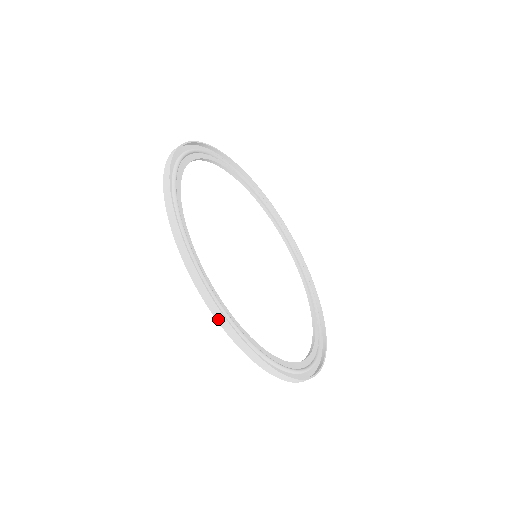
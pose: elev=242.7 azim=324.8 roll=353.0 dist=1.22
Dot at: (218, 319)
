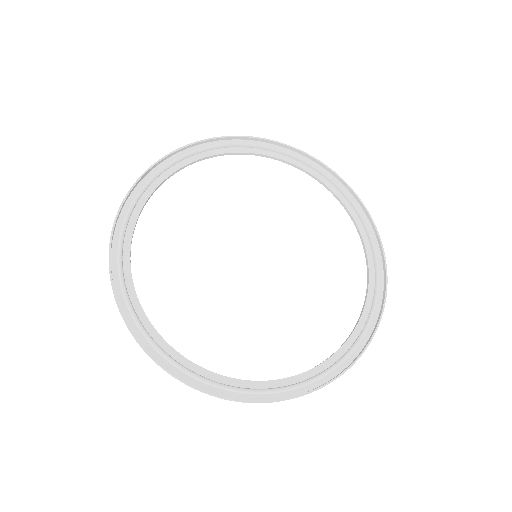
Dot at: occluded
